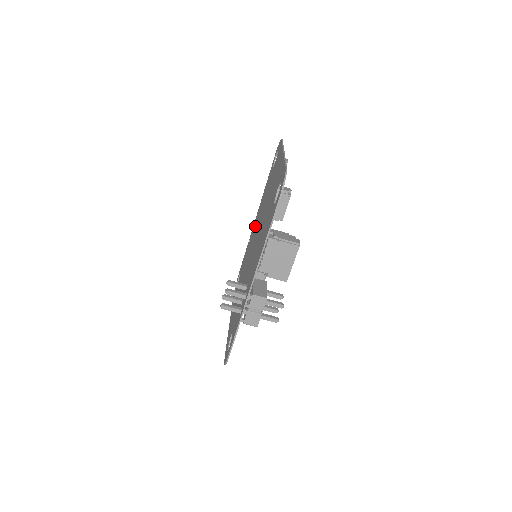
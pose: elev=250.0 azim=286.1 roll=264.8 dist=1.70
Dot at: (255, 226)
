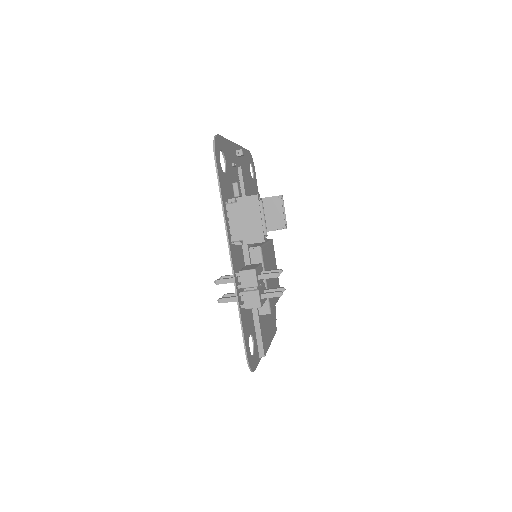
Dot at: occluded
